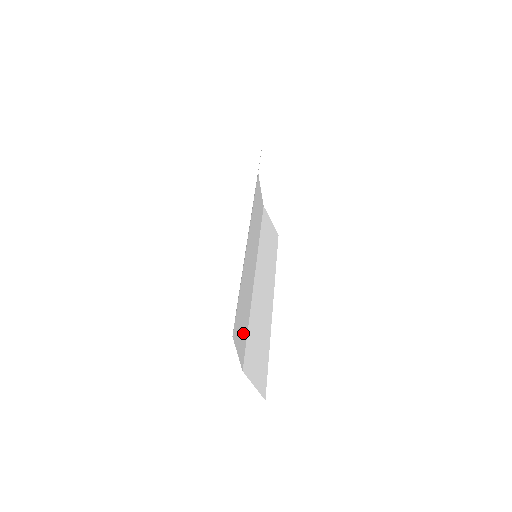
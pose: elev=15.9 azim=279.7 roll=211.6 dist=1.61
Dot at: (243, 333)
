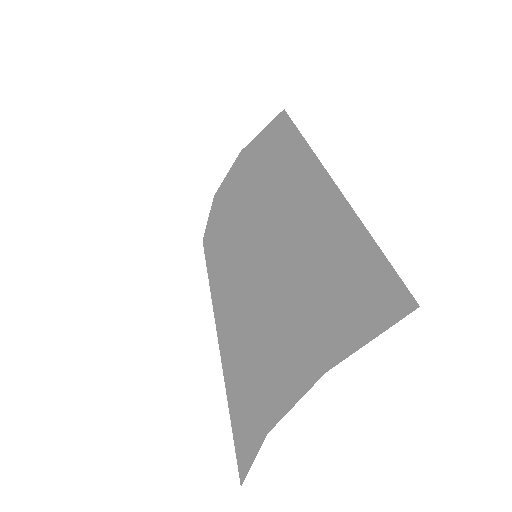
Dot at: (270, 368)
